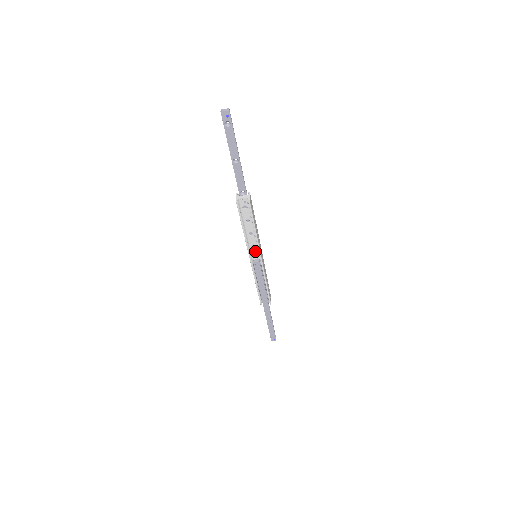
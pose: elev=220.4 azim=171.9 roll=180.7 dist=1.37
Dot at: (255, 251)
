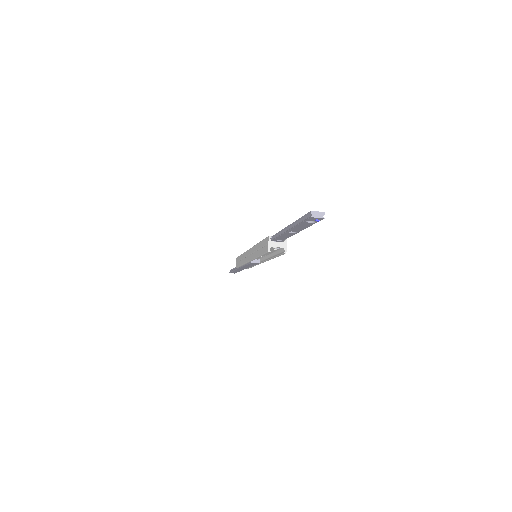
Dot at: occluded
